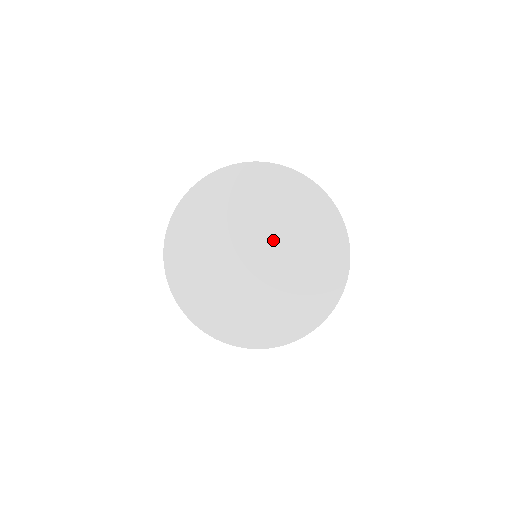
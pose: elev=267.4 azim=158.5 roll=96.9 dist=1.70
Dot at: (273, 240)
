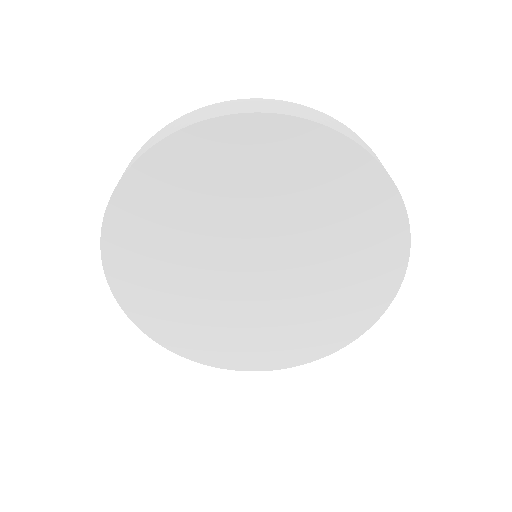
Dot at: (255, 232)
